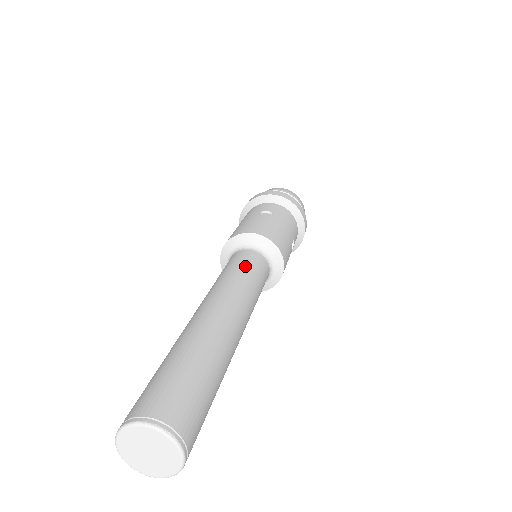
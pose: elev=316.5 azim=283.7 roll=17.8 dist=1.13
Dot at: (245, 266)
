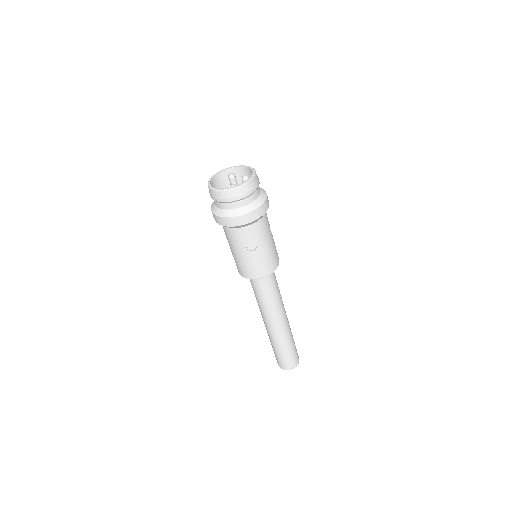
Dot at: (269, 294)
